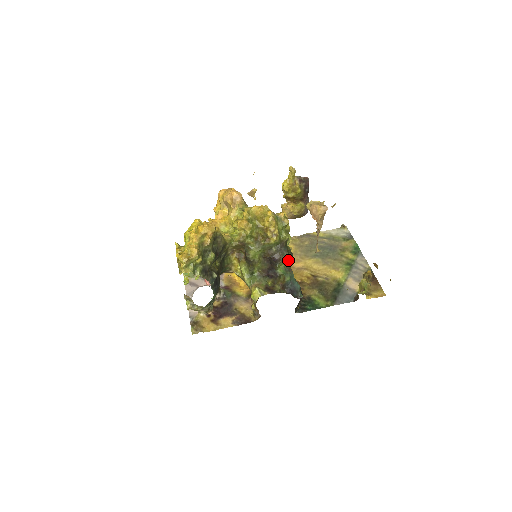
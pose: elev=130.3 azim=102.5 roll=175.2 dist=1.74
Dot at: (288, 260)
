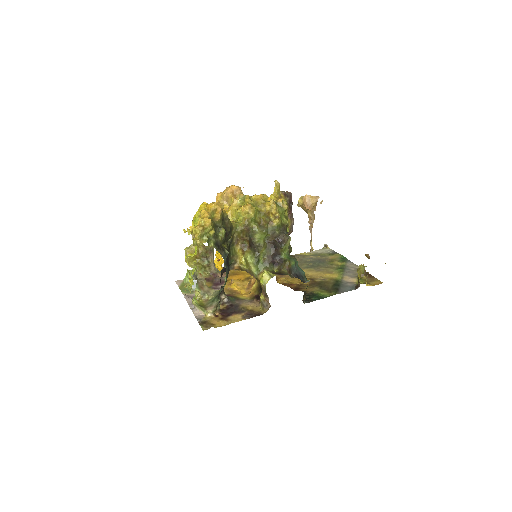
Dot at: (289, 251)
